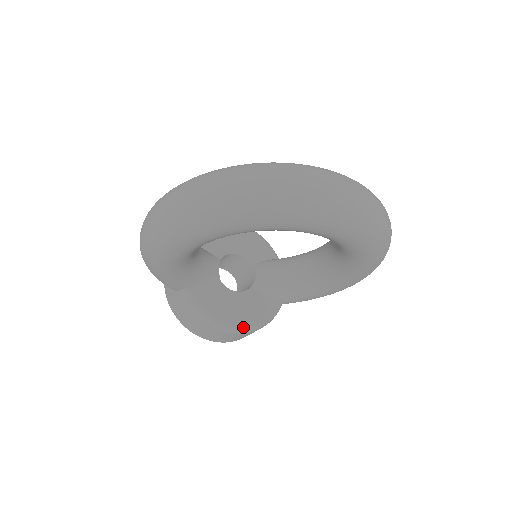
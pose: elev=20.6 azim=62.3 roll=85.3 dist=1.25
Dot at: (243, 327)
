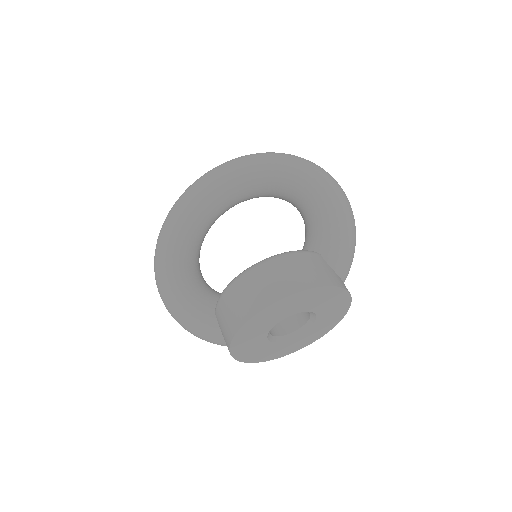
Dot at: (259, 262)
